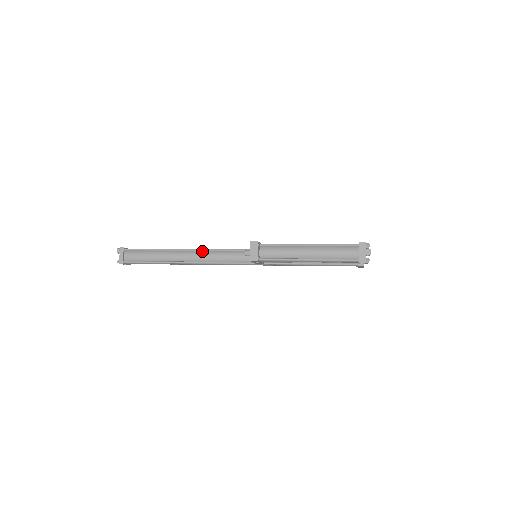
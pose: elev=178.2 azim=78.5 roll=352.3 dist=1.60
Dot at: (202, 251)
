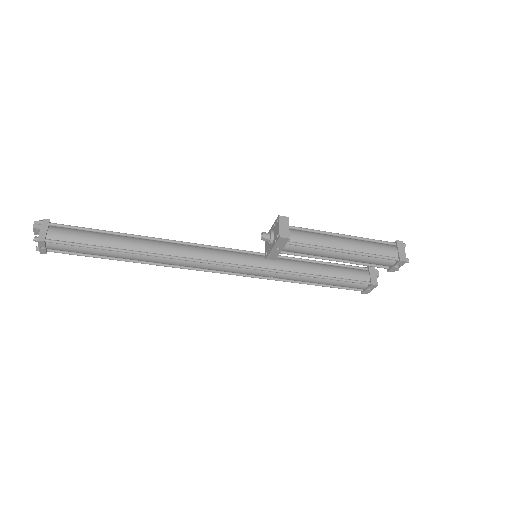
Dot at: (177, 243)
